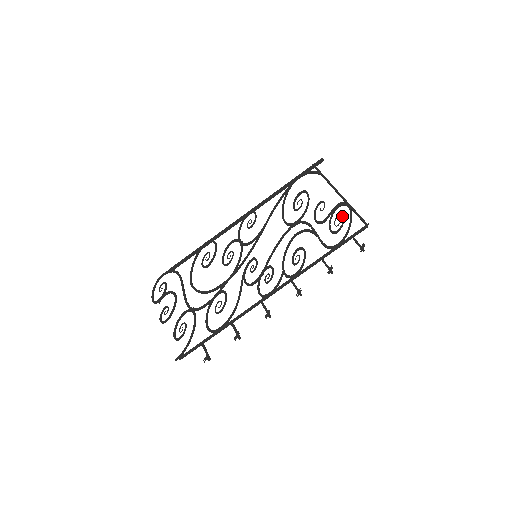
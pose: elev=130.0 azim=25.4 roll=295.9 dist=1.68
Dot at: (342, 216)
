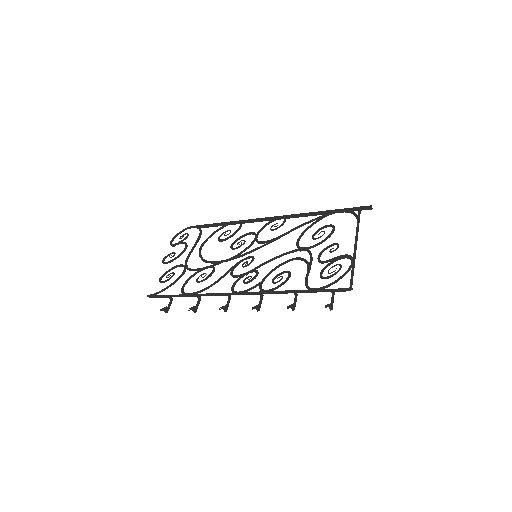
Dot at: (340, 267)
